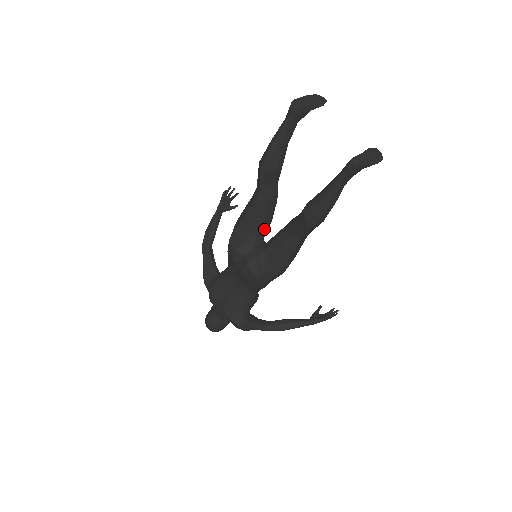
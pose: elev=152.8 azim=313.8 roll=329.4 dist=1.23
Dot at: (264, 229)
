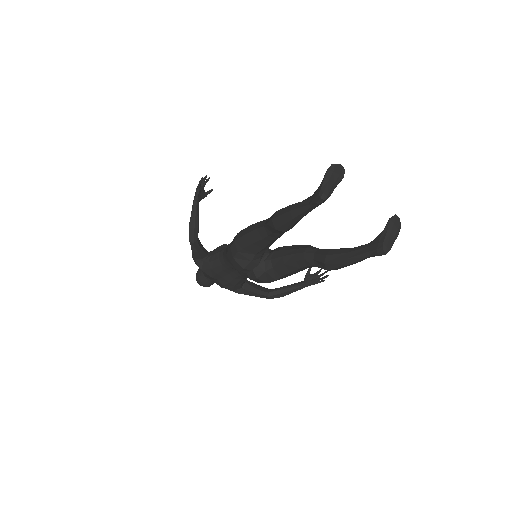
Dot at: occluded
